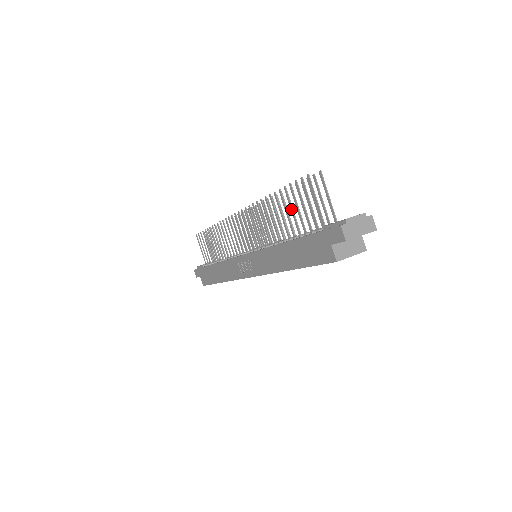
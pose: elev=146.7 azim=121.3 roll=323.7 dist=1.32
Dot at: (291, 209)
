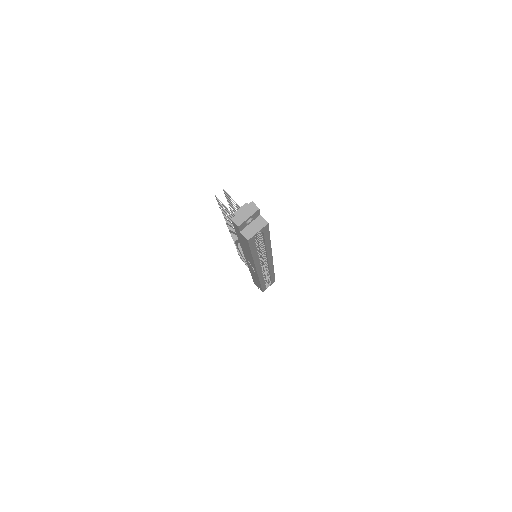
Dot at: (230, 219)
